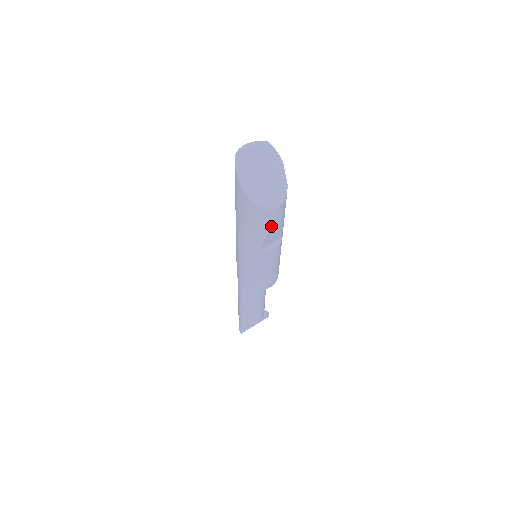
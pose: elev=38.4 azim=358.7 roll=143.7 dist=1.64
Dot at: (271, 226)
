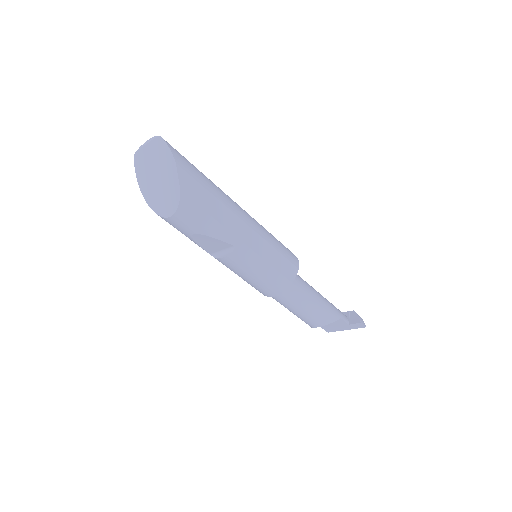
Dot at: (188, 234)
